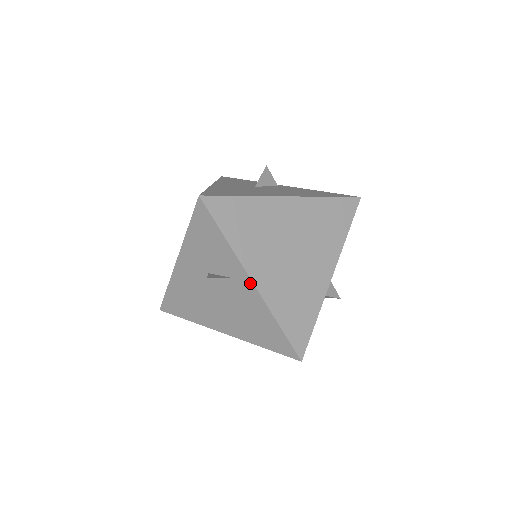
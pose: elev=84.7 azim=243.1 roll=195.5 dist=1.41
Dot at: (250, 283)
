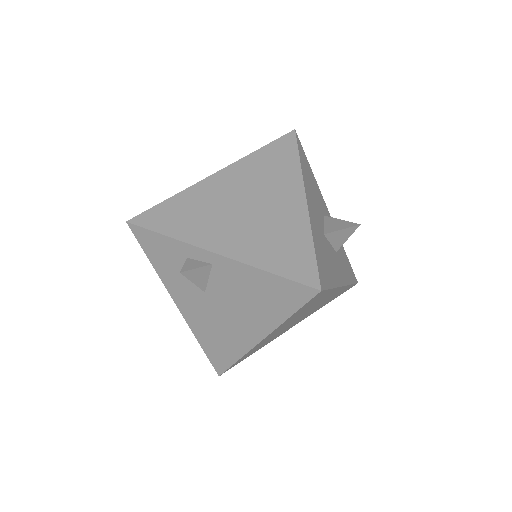
Dot at: occluded
